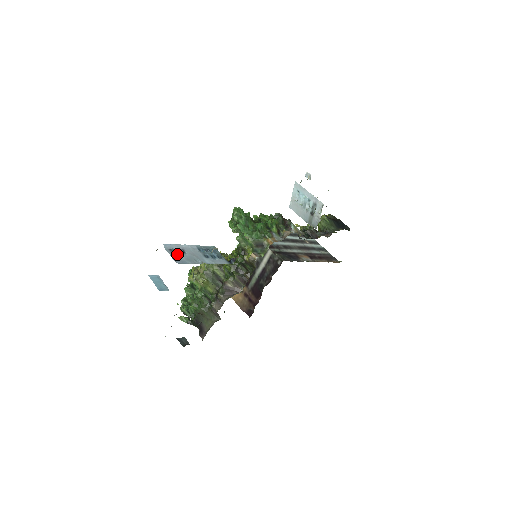
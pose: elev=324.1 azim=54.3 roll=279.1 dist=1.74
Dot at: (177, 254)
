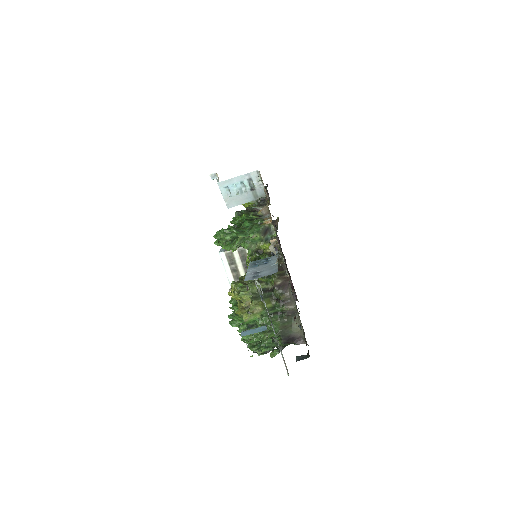
Dot at: (262, 274)
